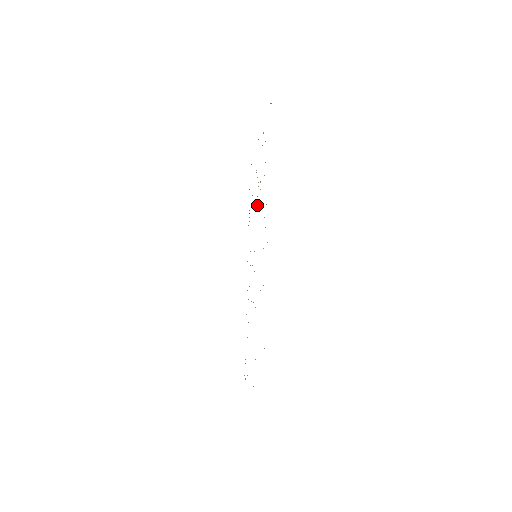
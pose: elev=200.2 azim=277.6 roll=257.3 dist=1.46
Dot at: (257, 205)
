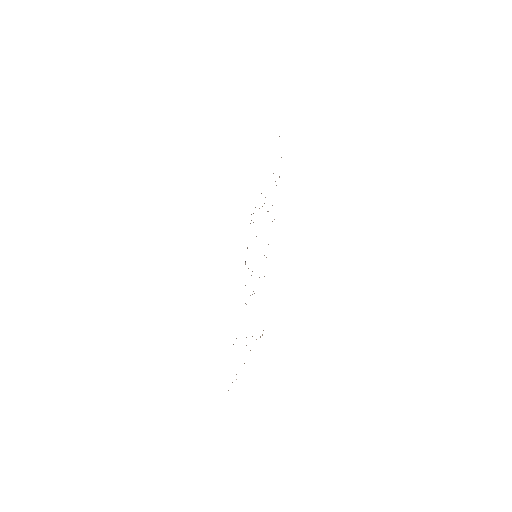
Dot at: occluded
